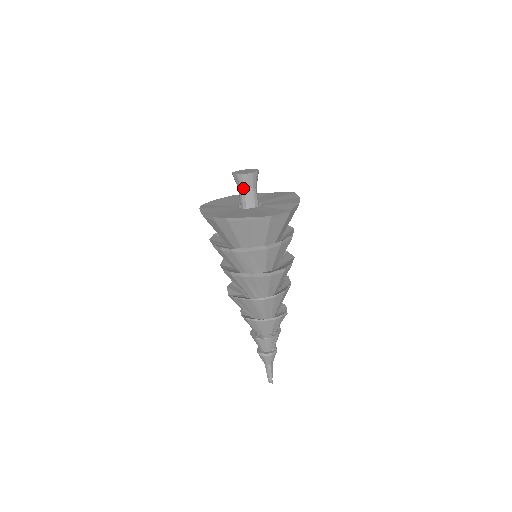
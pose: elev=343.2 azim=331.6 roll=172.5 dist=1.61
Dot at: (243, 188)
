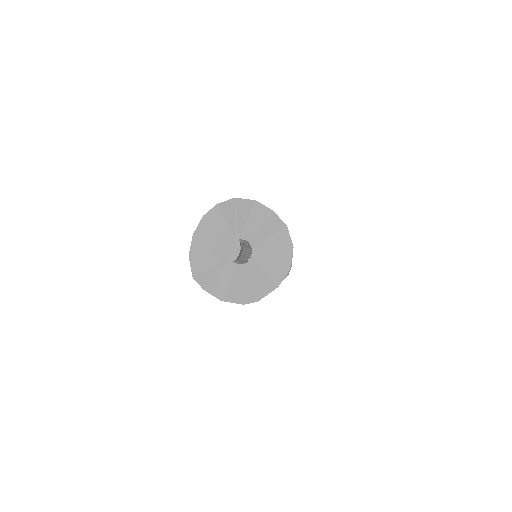
Dot at: (236, 259)
